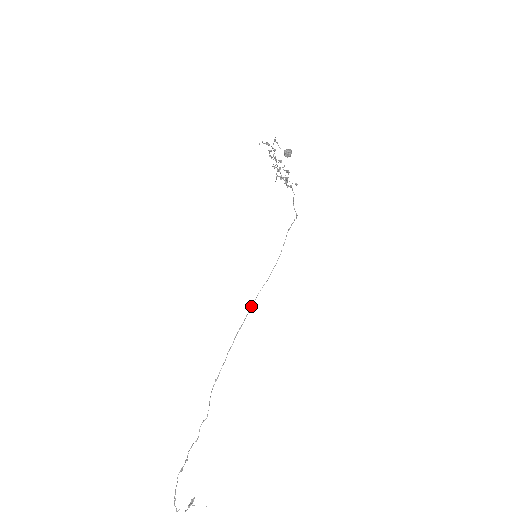
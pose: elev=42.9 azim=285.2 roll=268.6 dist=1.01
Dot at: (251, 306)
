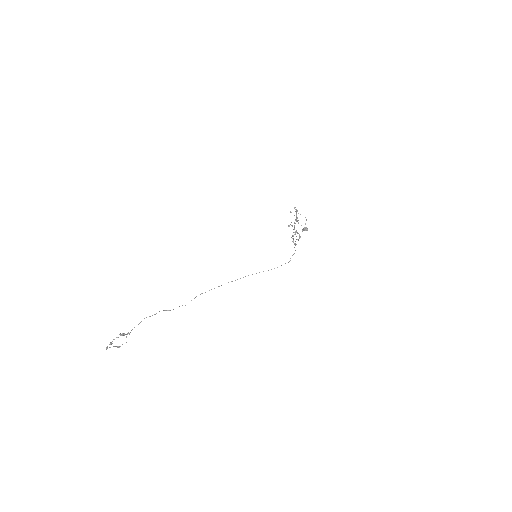
Dot at: occluded
